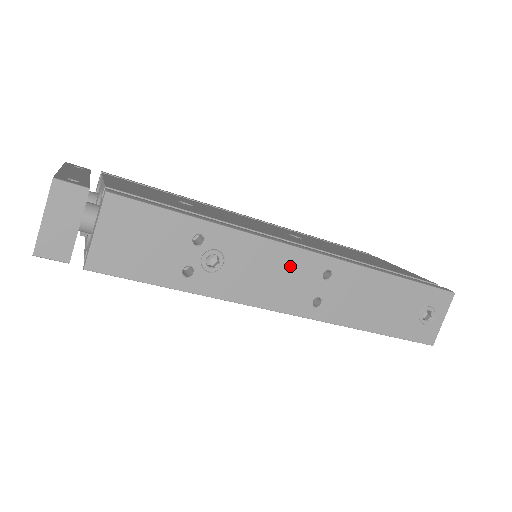
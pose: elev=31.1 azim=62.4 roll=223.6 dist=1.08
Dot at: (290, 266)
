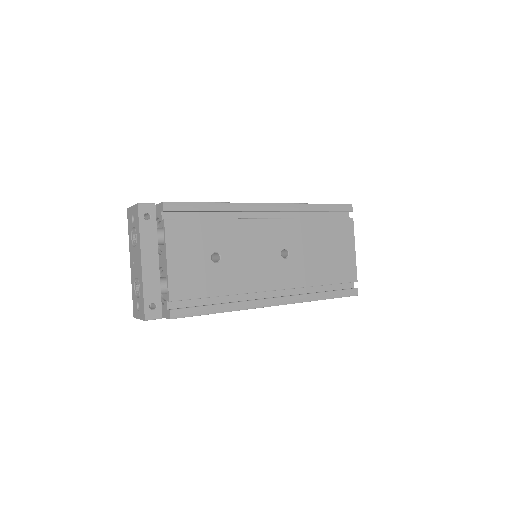
Dot at: occluded
